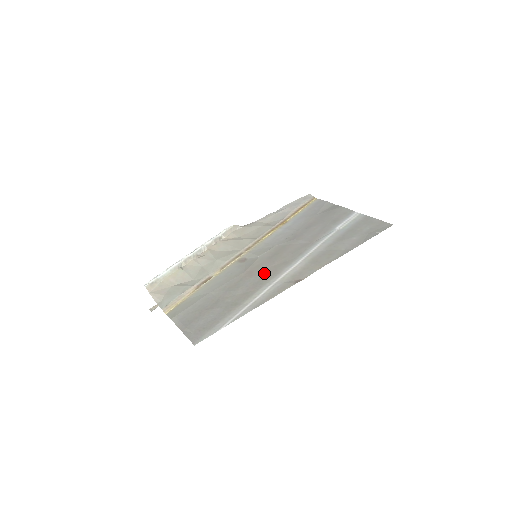
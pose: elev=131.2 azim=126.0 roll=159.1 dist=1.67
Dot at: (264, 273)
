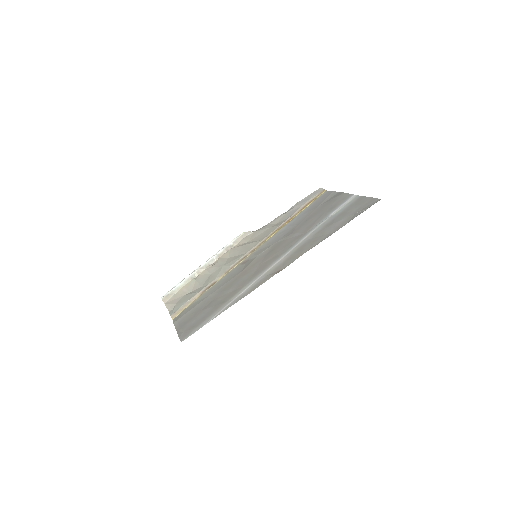
Dot at: (255, 270)
